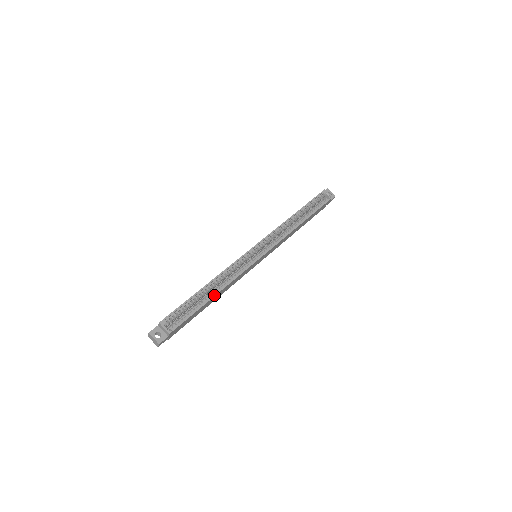
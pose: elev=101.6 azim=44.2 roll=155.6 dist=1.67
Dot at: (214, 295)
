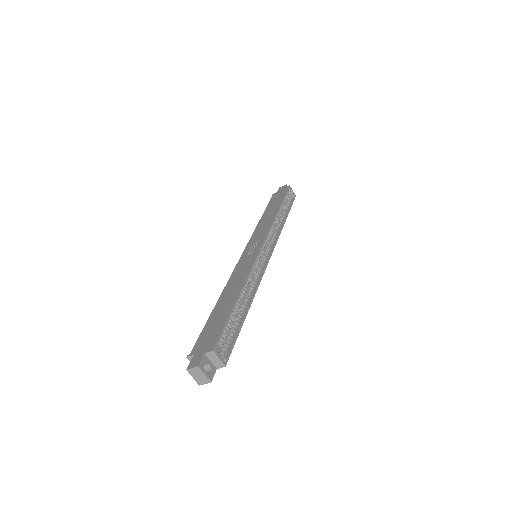
Dot at: (249, 308)
